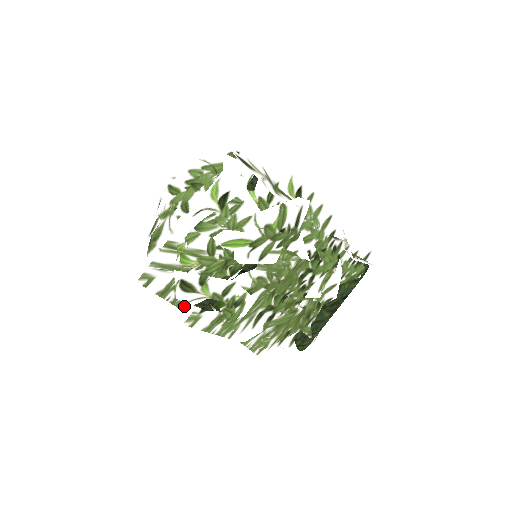
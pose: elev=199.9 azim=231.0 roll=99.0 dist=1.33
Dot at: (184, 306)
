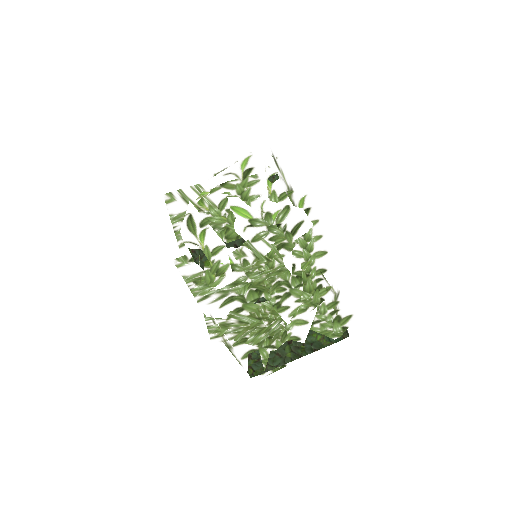
Dot at: (182, 244)
